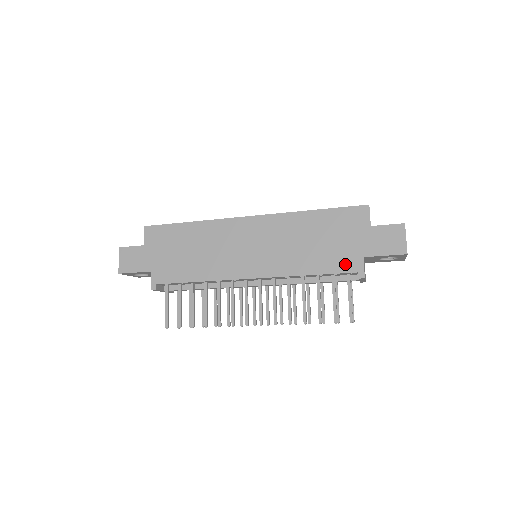
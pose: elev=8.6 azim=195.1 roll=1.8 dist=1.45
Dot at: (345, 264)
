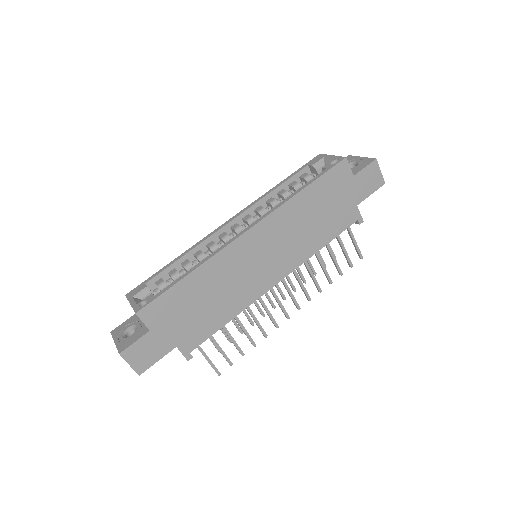
Dot at: (346, 220)
